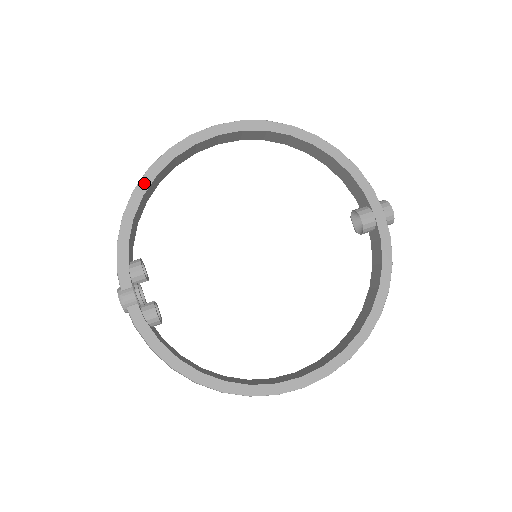
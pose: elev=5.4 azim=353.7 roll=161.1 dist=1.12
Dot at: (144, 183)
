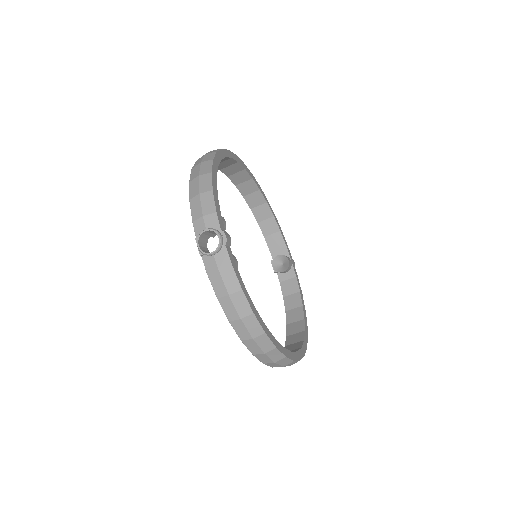
Dot at: (217, 159)
